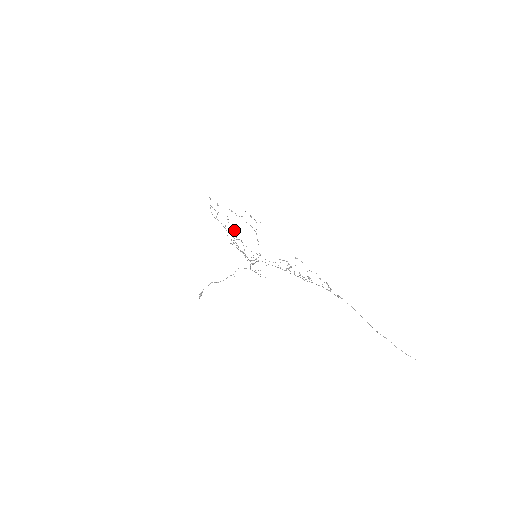
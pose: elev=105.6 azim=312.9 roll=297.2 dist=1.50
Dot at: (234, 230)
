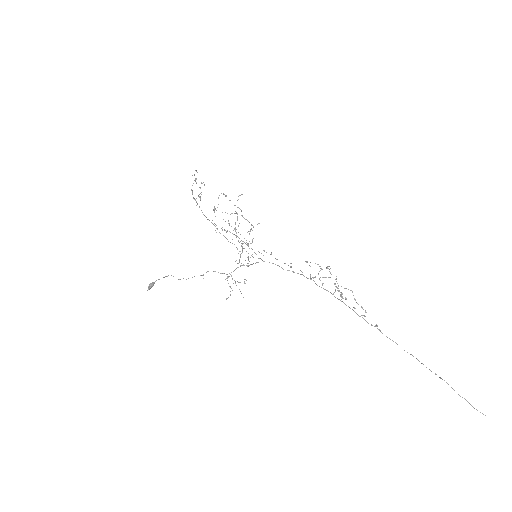
Dot at: occluded
